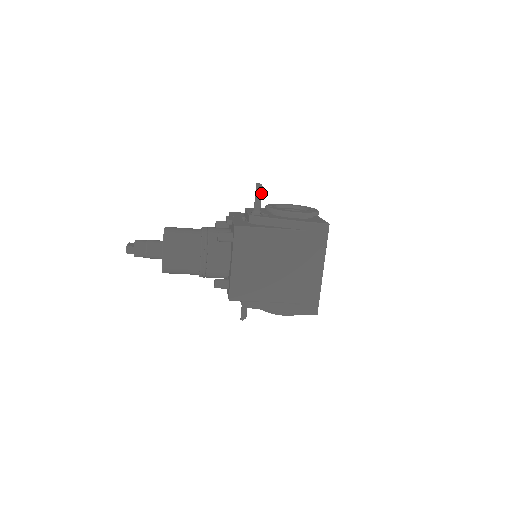
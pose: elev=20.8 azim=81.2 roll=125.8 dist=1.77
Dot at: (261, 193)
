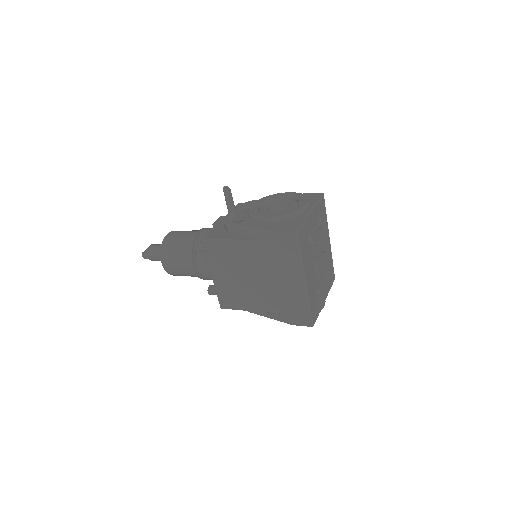
Dot at: (229, 197)
